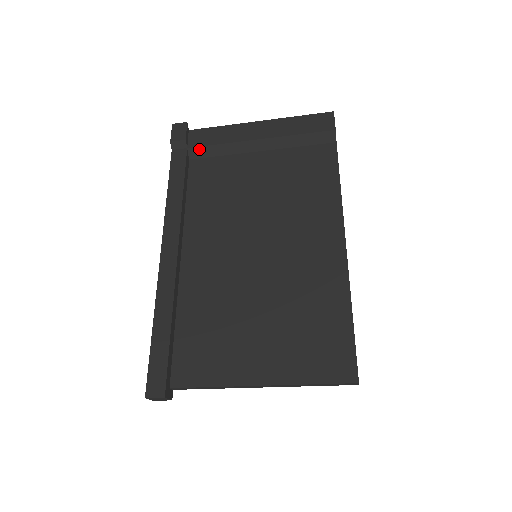
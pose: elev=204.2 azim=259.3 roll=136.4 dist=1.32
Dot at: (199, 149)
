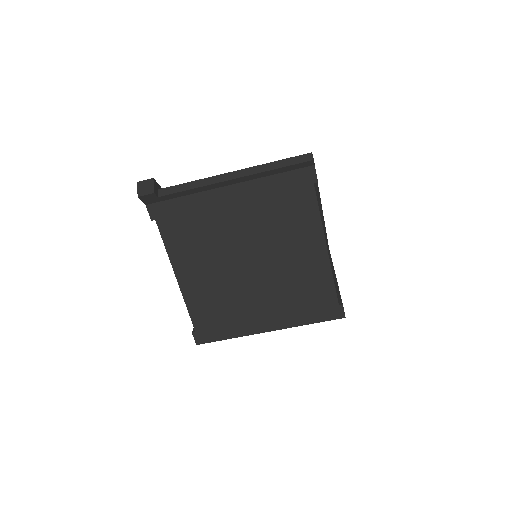
Dot at: occluded
